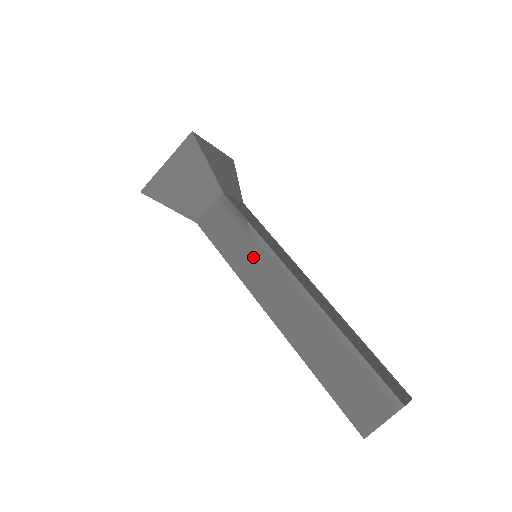
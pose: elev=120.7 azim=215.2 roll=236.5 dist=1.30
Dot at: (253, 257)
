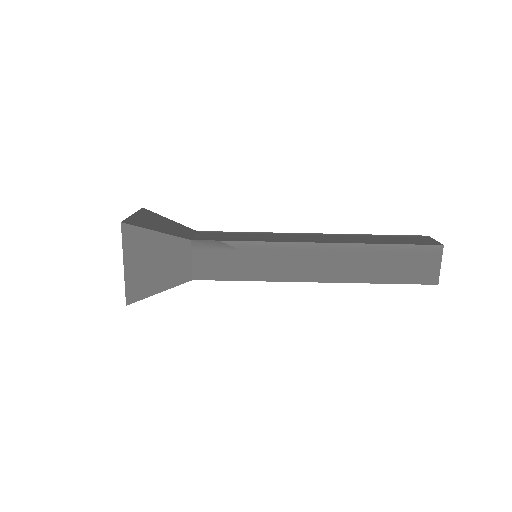
Dot at: occluded
